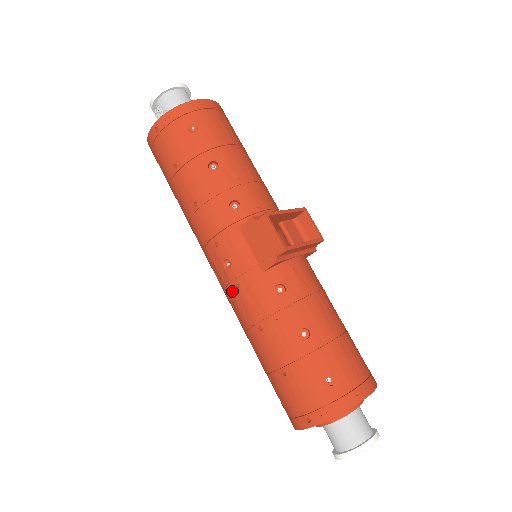
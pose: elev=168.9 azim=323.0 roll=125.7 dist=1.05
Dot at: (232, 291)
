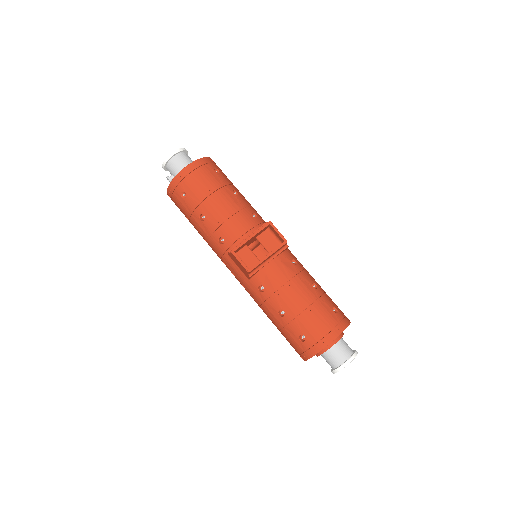
Dot at: occluded
